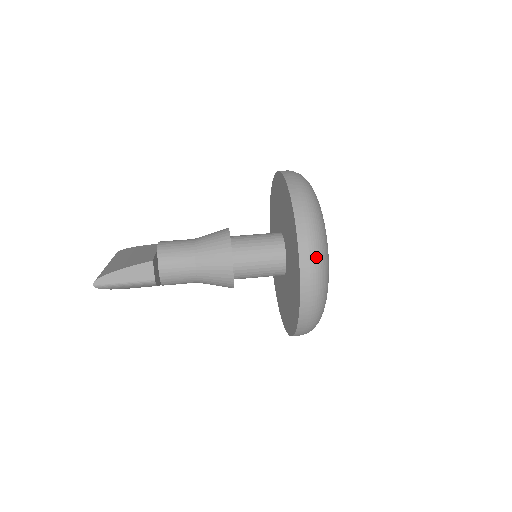
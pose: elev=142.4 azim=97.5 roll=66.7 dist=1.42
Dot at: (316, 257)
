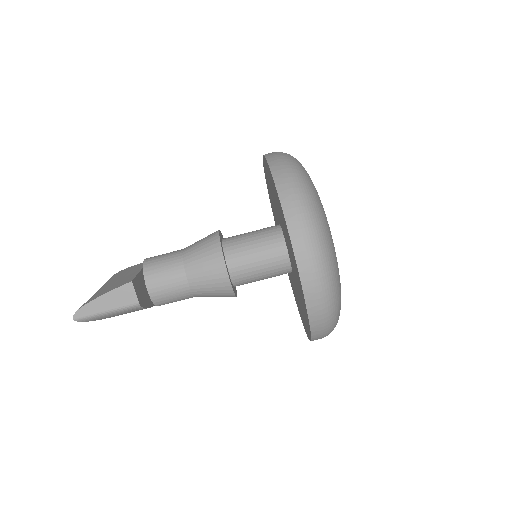
Dot at: (314, 245)
